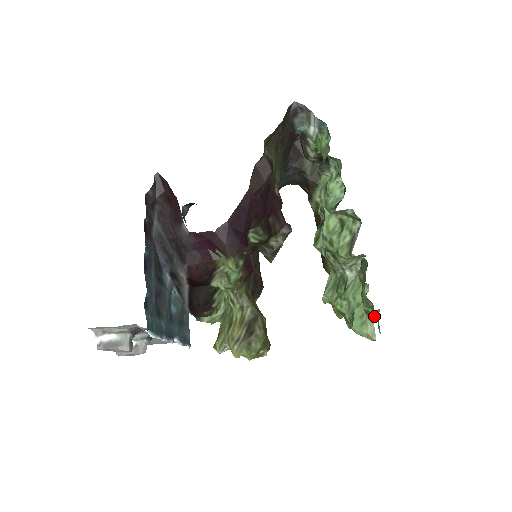
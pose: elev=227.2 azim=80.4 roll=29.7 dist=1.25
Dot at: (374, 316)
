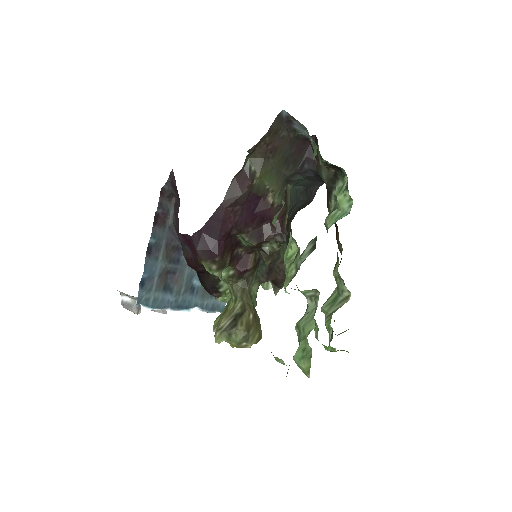
Dot at: (279, 360)
